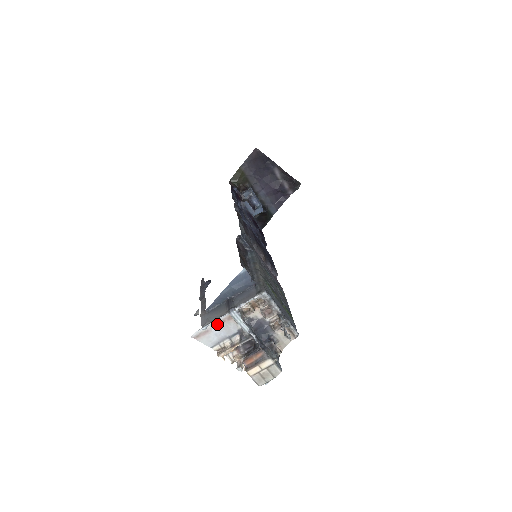
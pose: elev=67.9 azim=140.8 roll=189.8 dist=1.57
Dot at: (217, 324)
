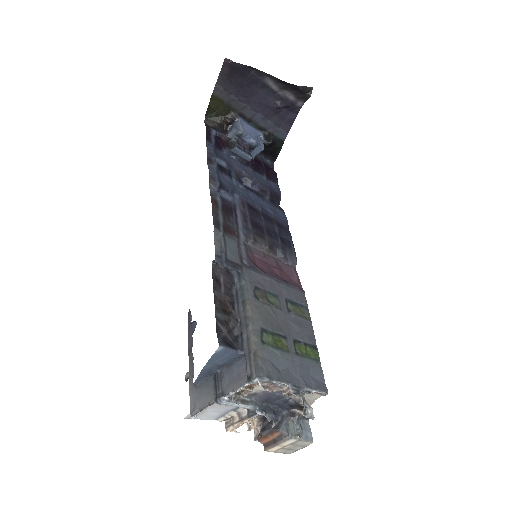
Dot at: occluded
